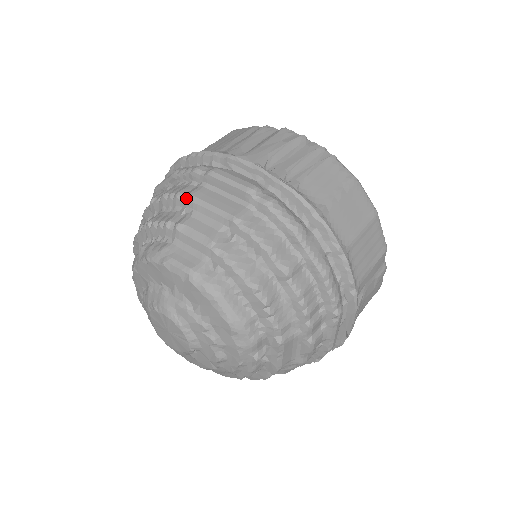
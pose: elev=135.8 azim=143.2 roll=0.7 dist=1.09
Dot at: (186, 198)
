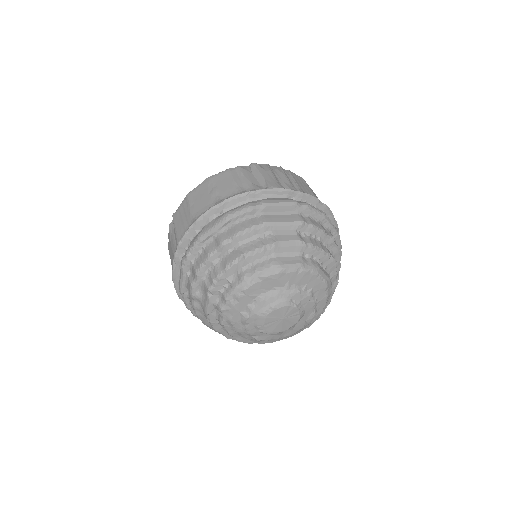
Dot at: (264, 226)
